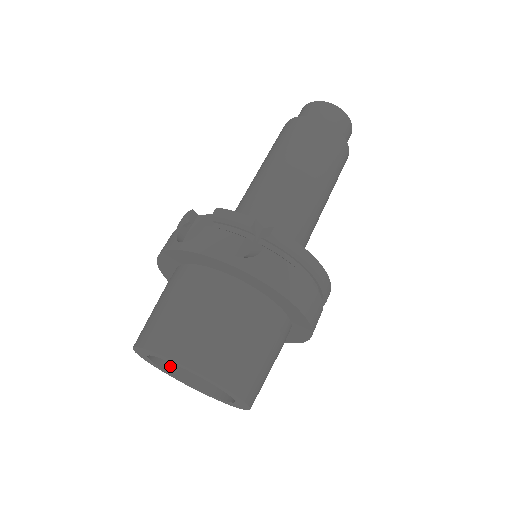
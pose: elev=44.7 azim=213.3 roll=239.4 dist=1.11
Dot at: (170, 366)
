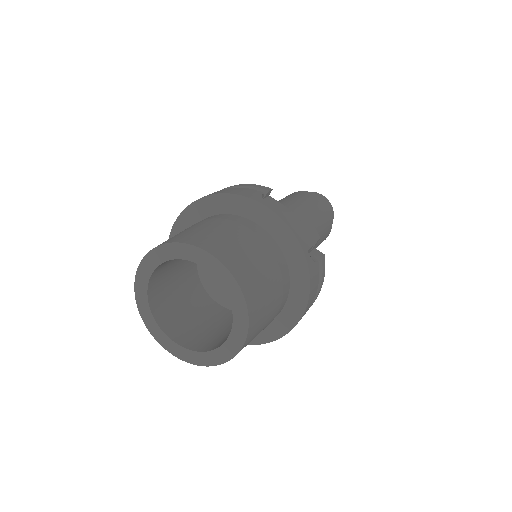
Dot at: (153, 280)
